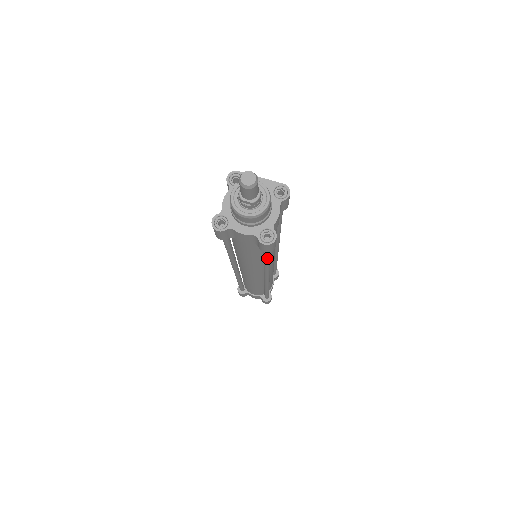
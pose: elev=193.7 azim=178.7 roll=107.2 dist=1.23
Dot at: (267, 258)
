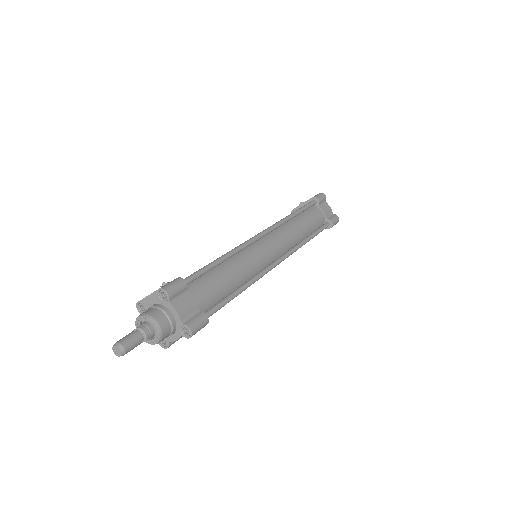
Dot at: occluded
